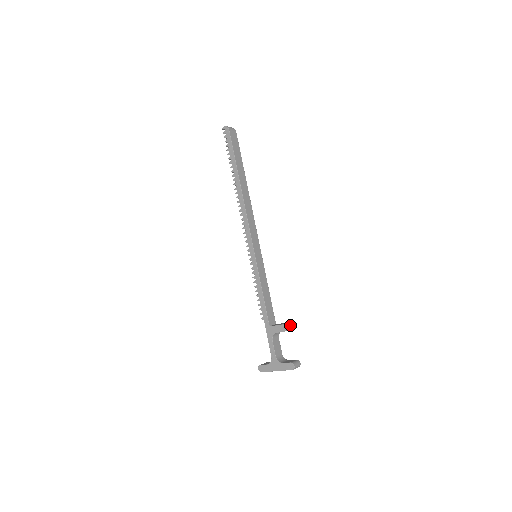
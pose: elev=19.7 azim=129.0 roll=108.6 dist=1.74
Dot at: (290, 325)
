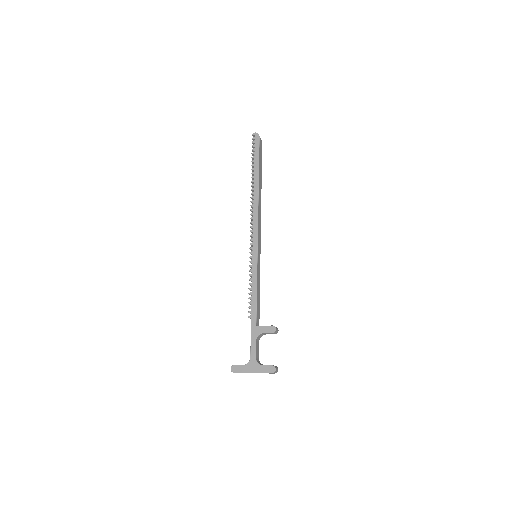
Dot at: (277, 329)
